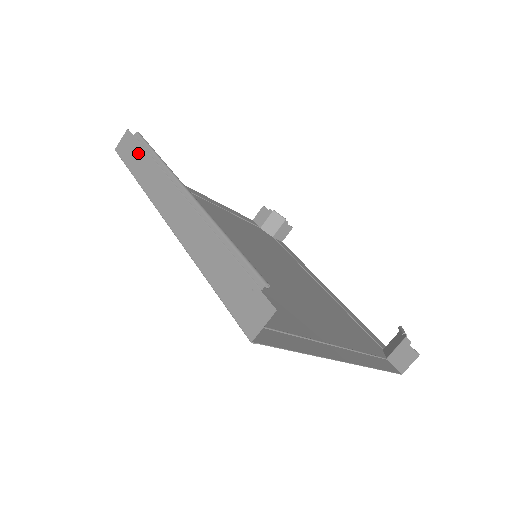
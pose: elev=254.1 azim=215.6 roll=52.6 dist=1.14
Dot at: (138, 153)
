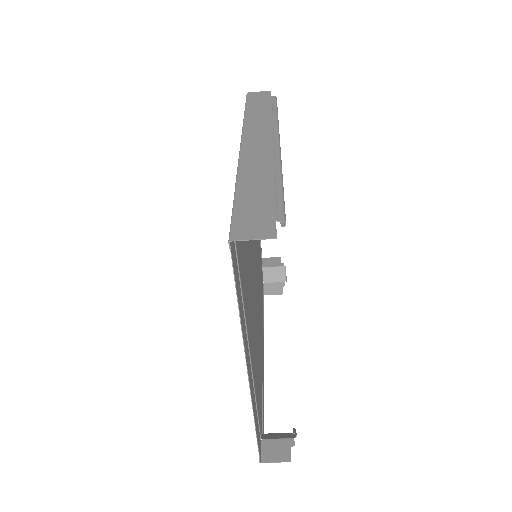
Dot at: (264, 104)
